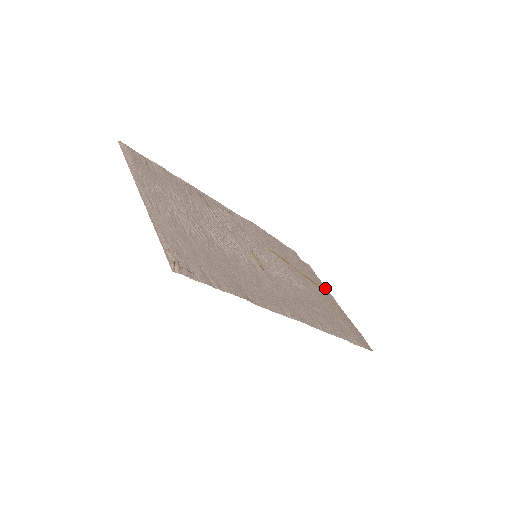
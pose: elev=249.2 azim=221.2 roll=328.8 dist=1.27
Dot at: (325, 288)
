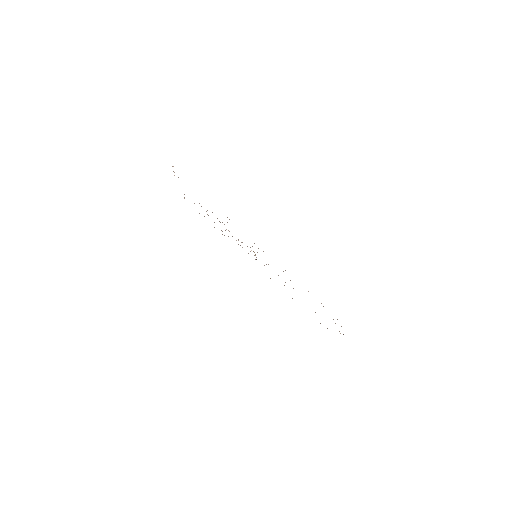
Dot at: occluded
